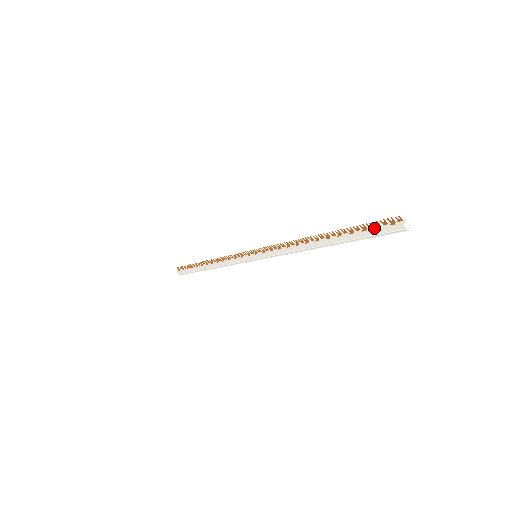
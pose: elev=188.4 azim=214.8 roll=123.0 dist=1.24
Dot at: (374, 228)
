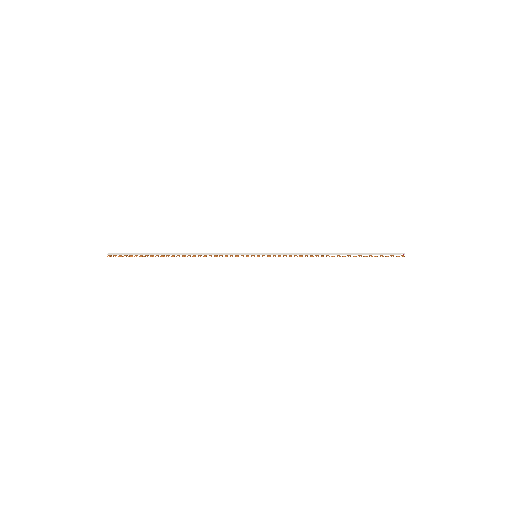
Dot at: (384, 257)
